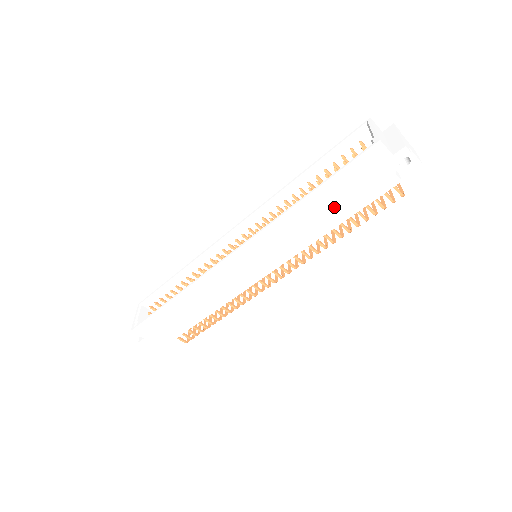
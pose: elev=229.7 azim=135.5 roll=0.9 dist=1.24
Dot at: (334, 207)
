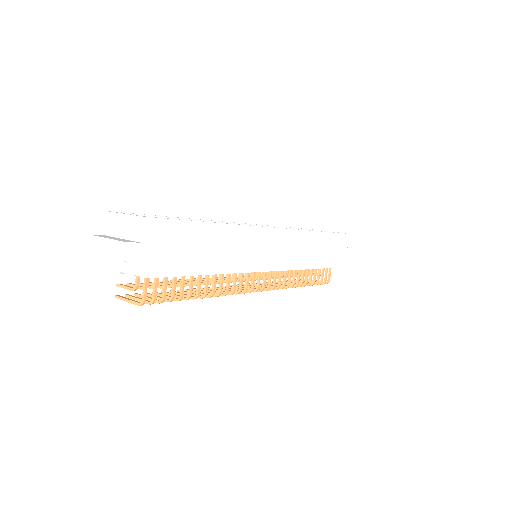
Dot at: (323, 253)
